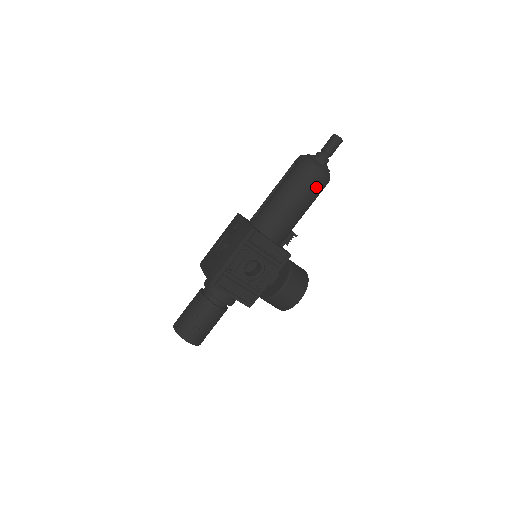
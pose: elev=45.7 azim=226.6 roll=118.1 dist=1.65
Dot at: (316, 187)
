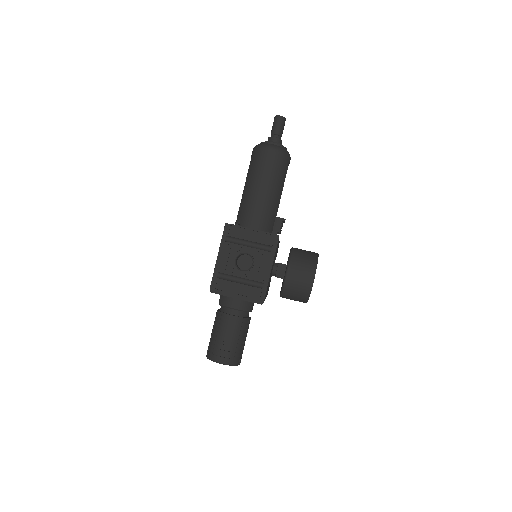
Dot at: (272, 164)
